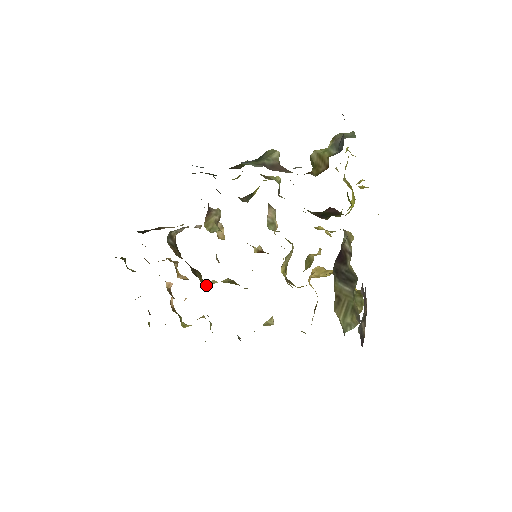
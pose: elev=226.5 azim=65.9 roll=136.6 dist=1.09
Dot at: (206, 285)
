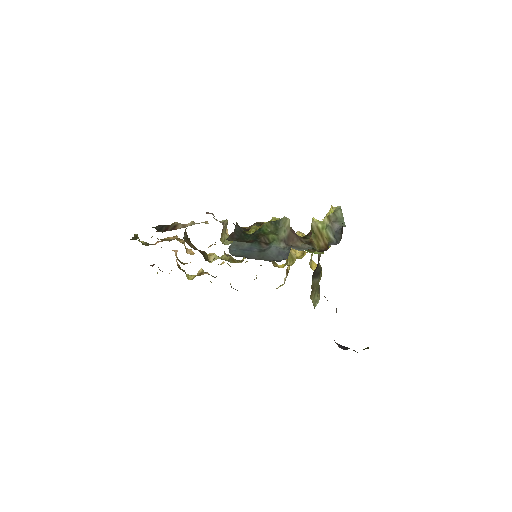
Dot at: occluded
